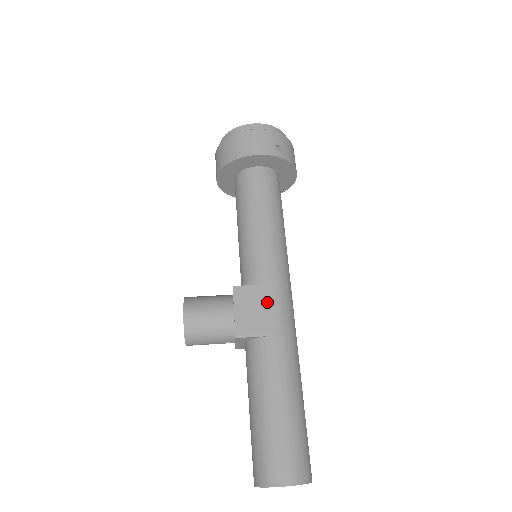
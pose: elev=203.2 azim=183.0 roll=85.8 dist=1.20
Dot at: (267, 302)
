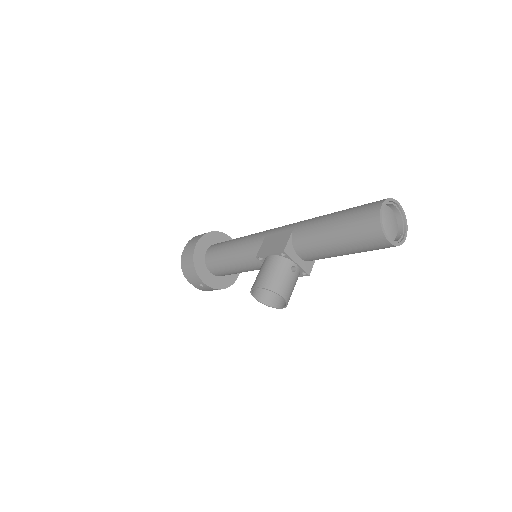
Dot at: (274, 235)
